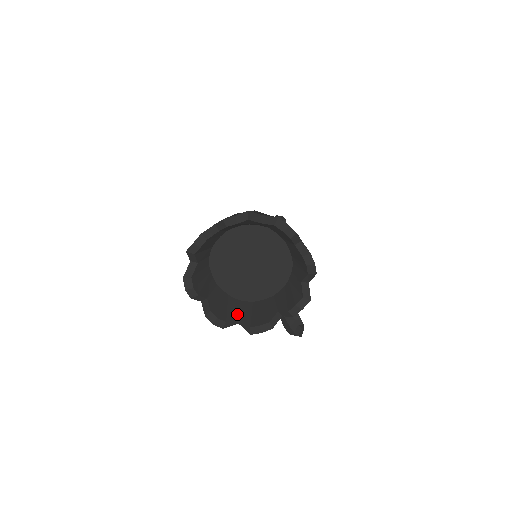
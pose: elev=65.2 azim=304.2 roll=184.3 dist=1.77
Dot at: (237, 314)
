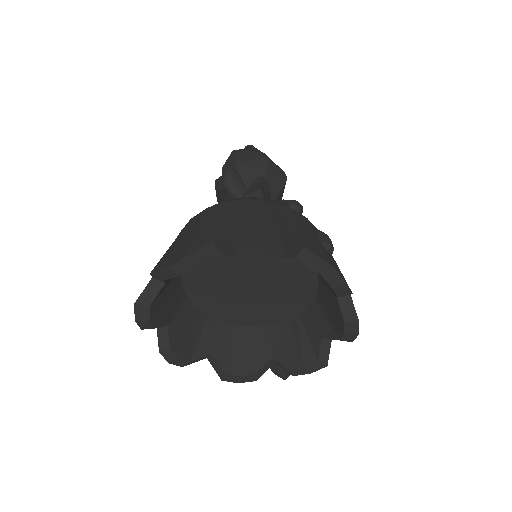
Dot at: (208, 347)
